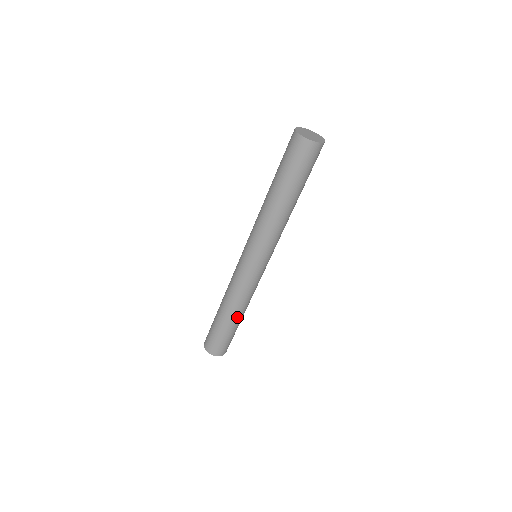
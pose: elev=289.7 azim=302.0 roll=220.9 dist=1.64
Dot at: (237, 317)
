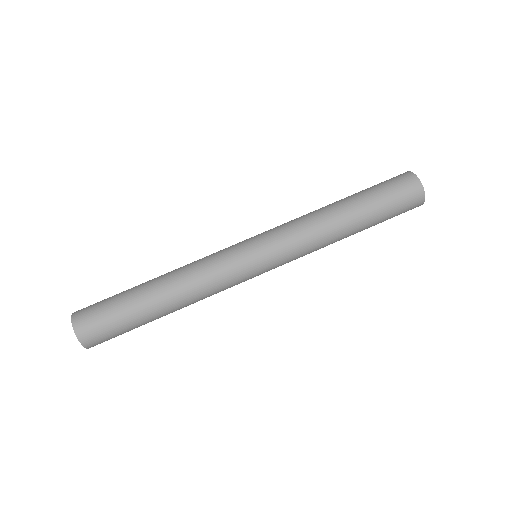
Dot at: (169, 311)
